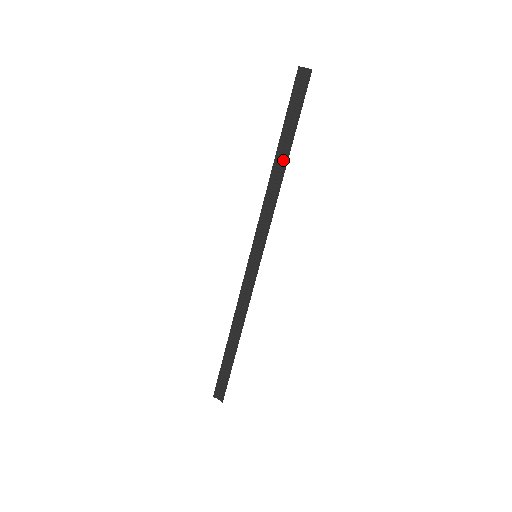
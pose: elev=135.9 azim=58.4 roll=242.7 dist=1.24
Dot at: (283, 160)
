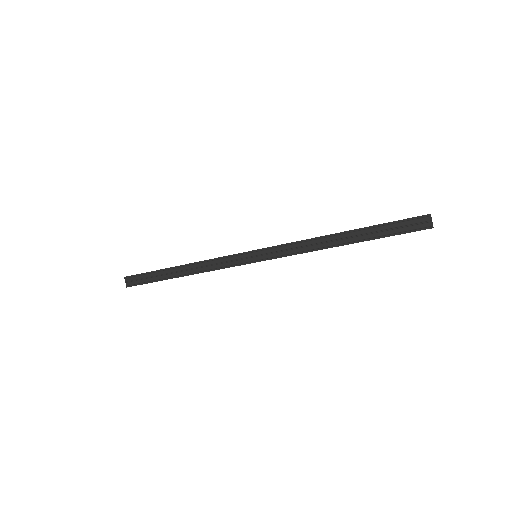
Dot at: (346, 240)
